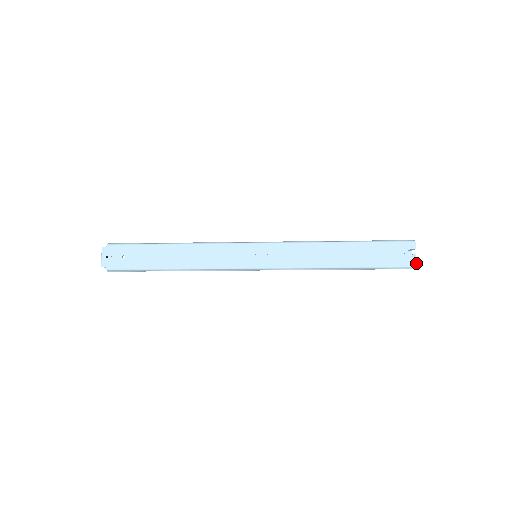
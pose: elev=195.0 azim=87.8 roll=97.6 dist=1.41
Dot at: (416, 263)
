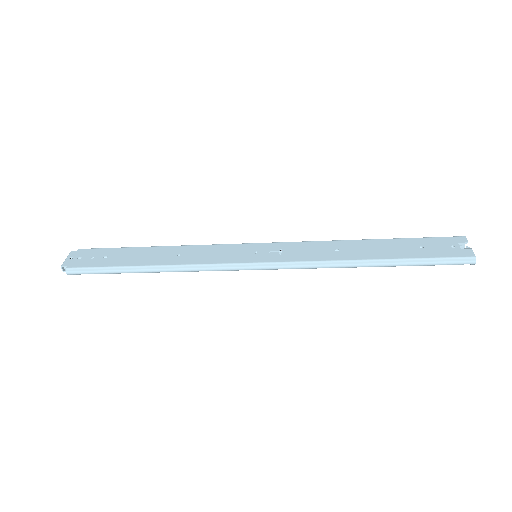
Dot at: (474, 254)
